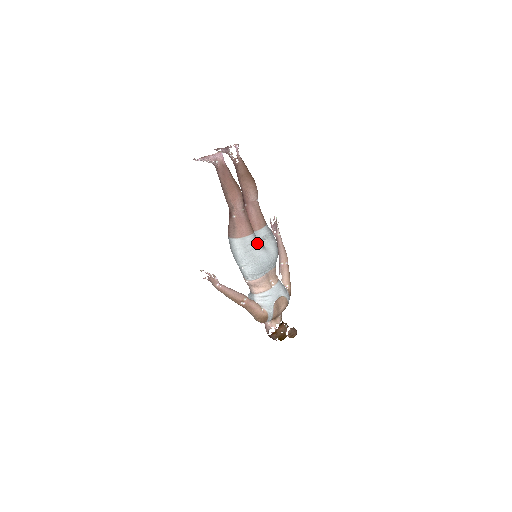
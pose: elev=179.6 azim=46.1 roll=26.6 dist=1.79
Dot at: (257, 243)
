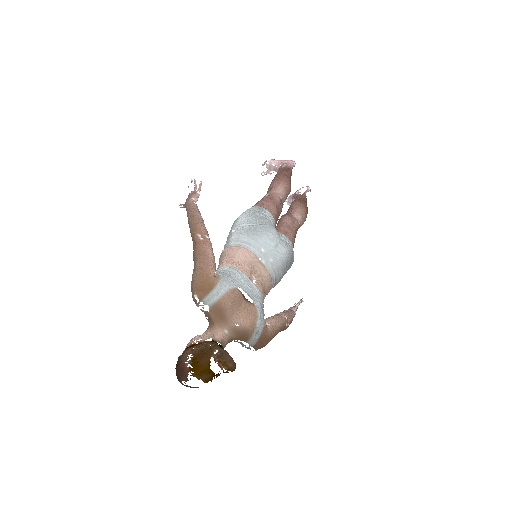
Dot at: occluded
